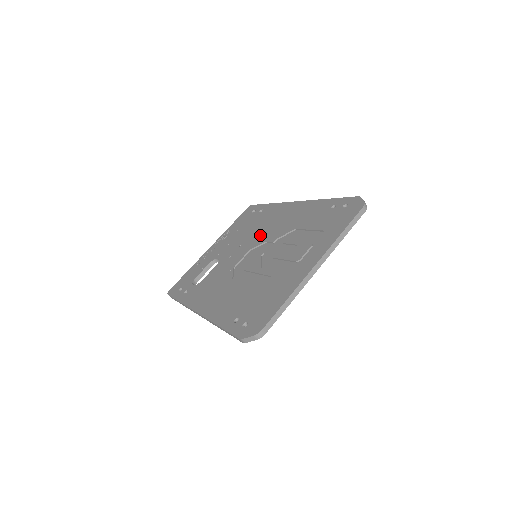
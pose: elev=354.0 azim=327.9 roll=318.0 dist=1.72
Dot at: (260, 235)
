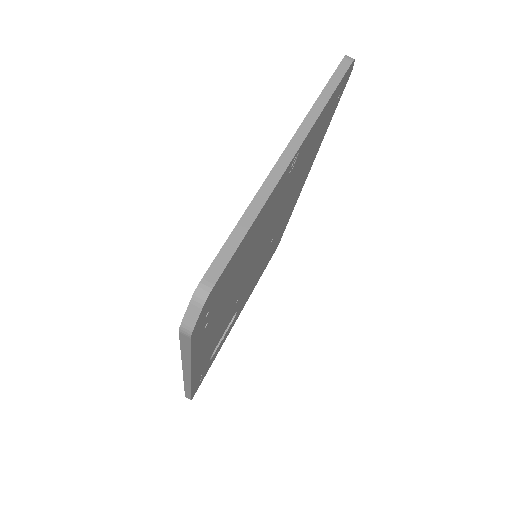
Dot at: occluded
